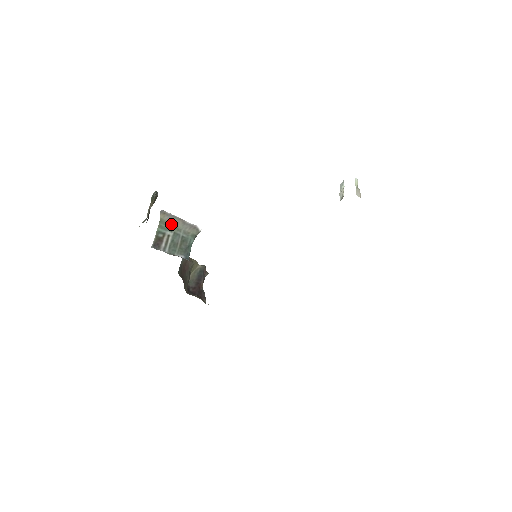
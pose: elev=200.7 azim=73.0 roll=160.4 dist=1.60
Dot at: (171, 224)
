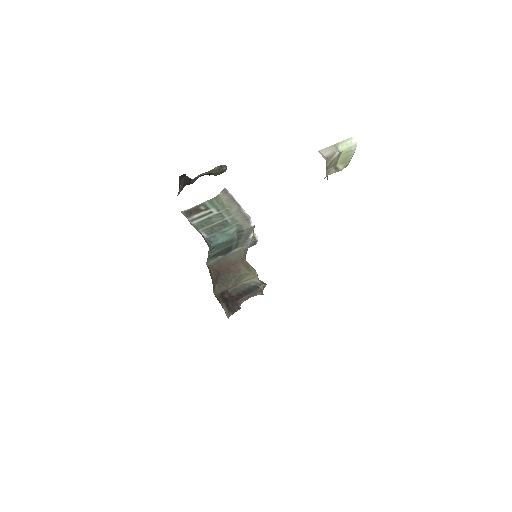
Dot at: (225, 205)
